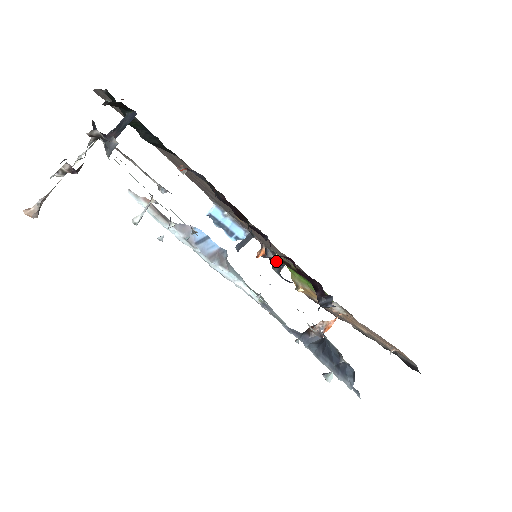
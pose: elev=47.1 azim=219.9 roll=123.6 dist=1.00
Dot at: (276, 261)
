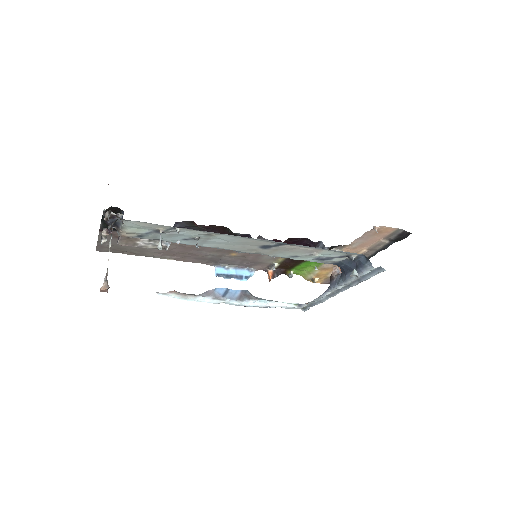
Dot at: occluded
